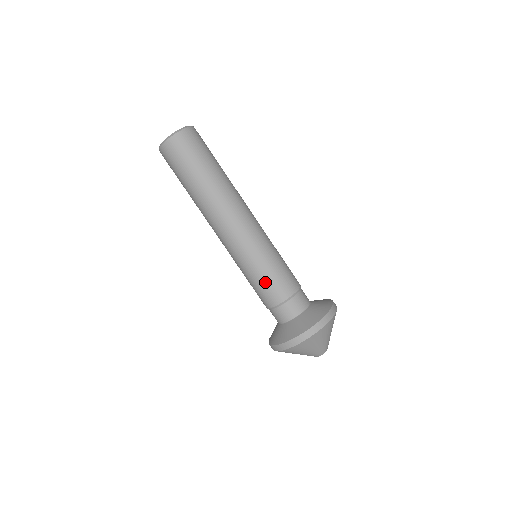
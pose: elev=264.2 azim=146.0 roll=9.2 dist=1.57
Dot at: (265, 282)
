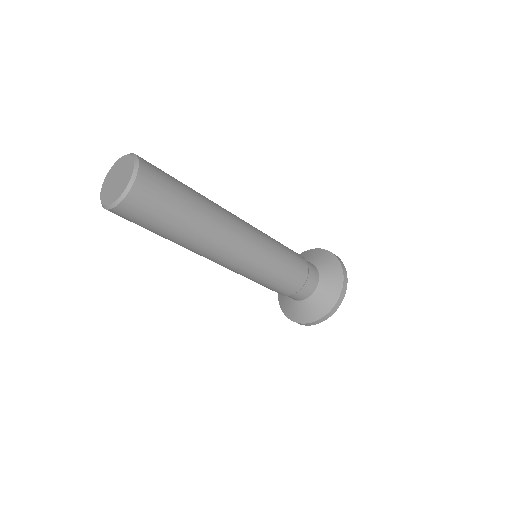
Dot at: (269, 287)
